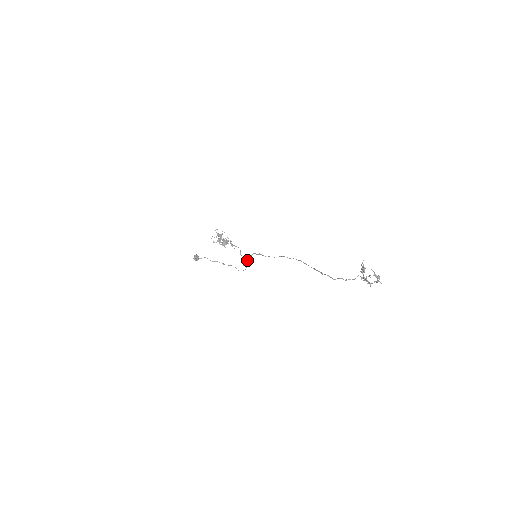
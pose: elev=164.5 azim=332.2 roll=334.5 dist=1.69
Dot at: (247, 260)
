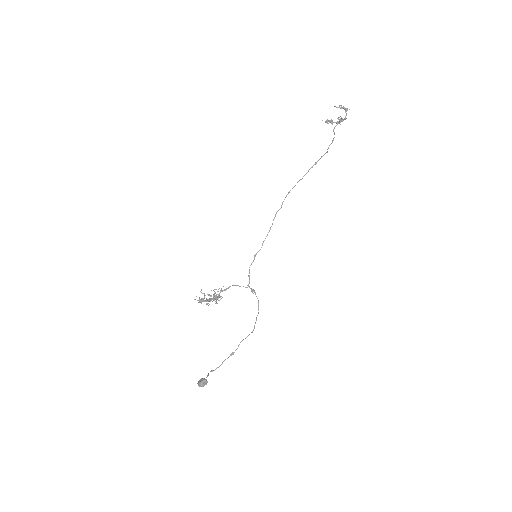
Dot at: occluded
